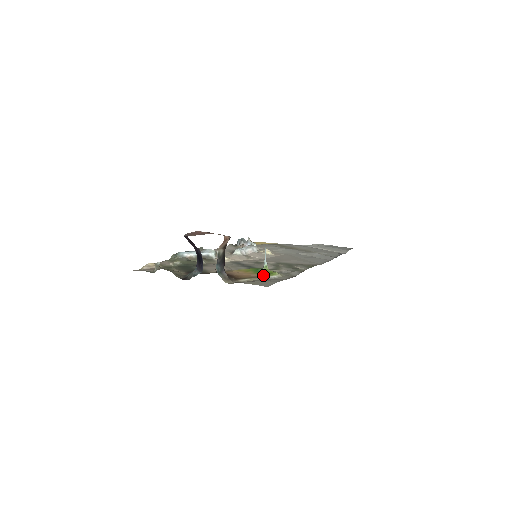
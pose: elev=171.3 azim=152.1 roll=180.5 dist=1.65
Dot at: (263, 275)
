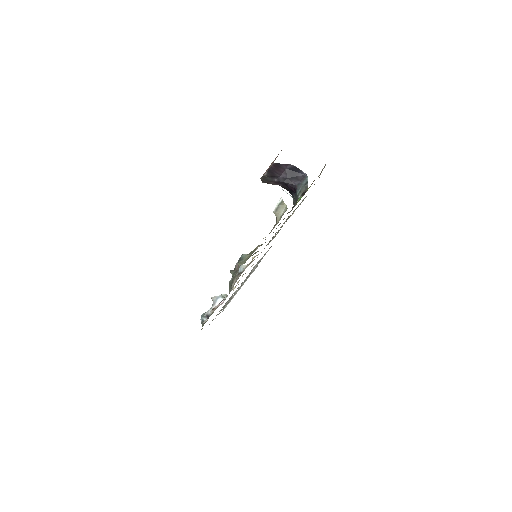
Dot at: occluded
